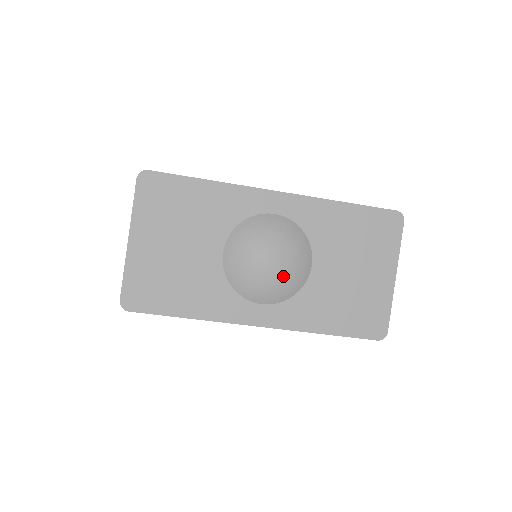
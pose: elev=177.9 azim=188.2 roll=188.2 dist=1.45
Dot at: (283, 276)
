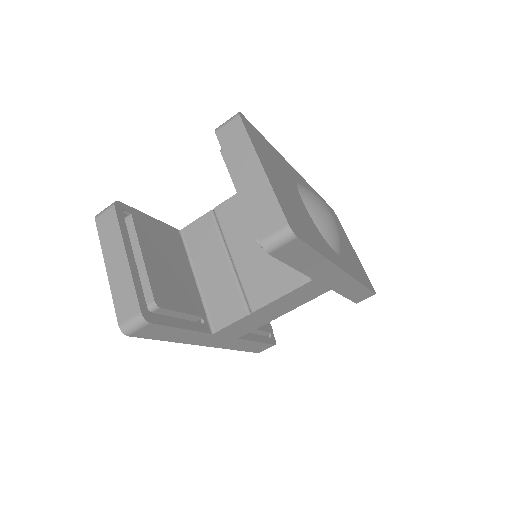
Dot at: (338, 228)
